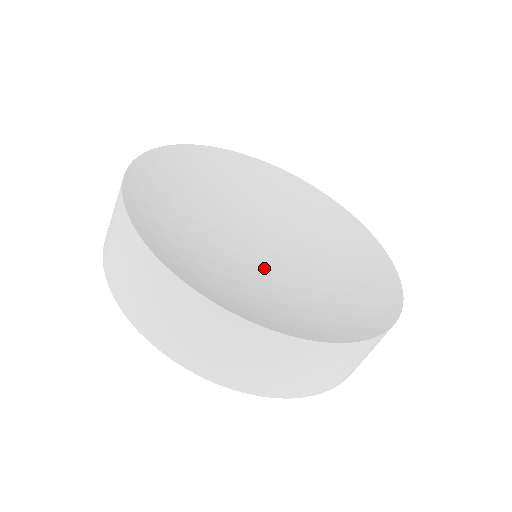
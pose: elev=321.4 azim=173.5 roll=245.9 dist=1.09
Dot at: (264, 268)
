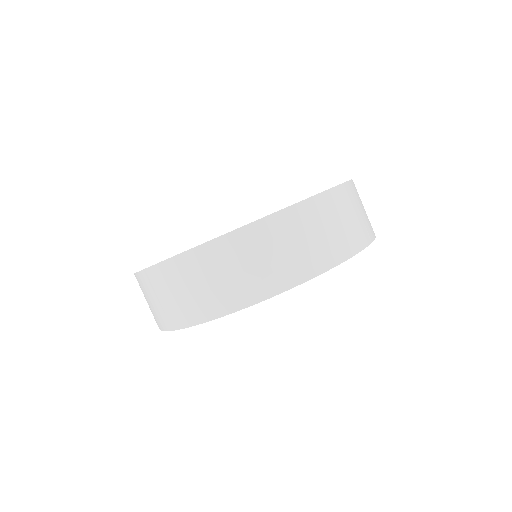
Dot at: occluded
